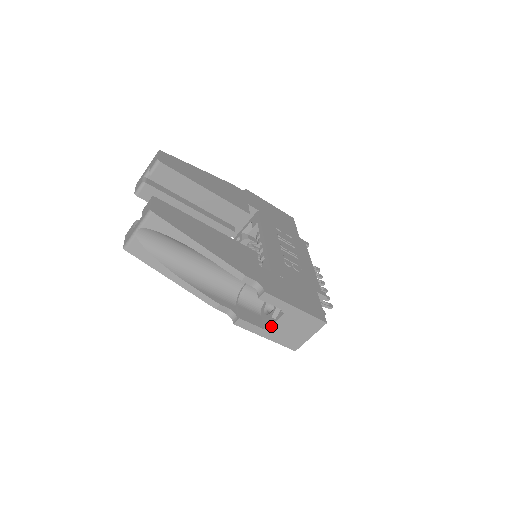
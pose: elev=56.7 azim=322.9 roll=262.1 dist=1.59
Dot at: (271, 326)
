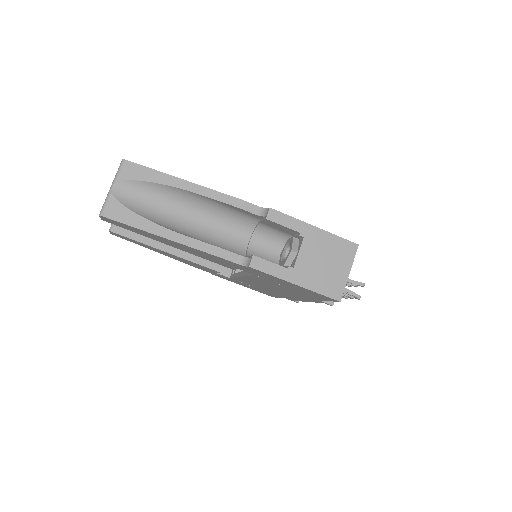
Dot at: (295, 262)
